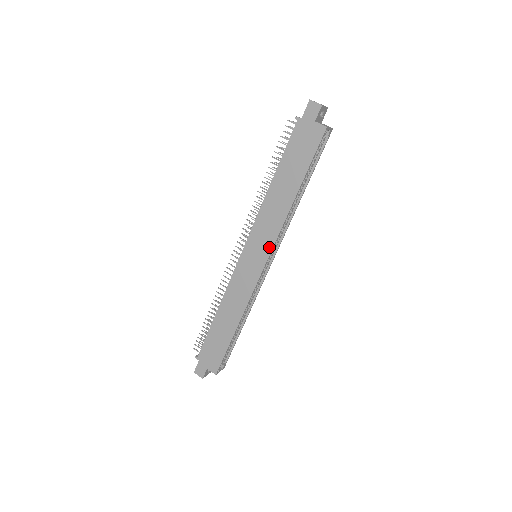
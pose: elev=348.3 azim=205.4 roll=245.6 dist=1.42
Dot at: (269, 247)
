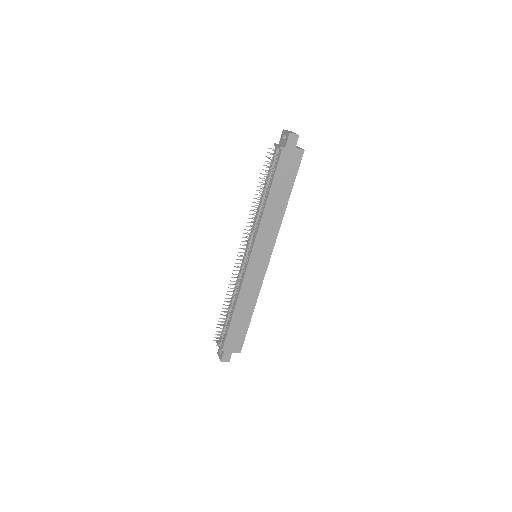
Dot at: (271, 247)
